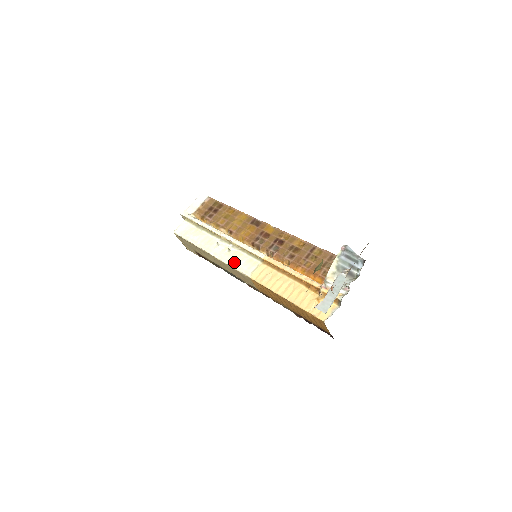
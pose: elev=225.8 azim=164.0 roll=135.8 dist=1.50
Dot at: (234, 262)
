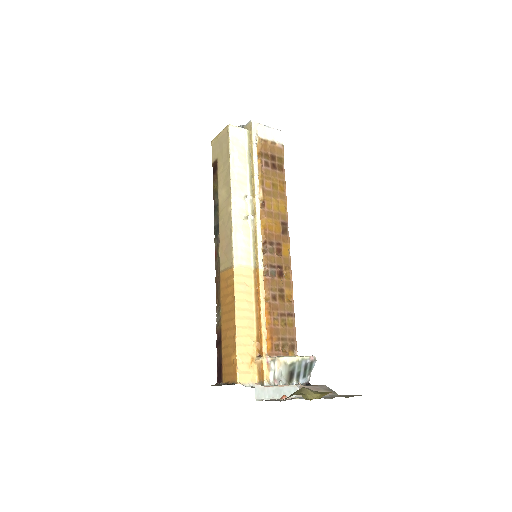
Dot at: (239, 234)
